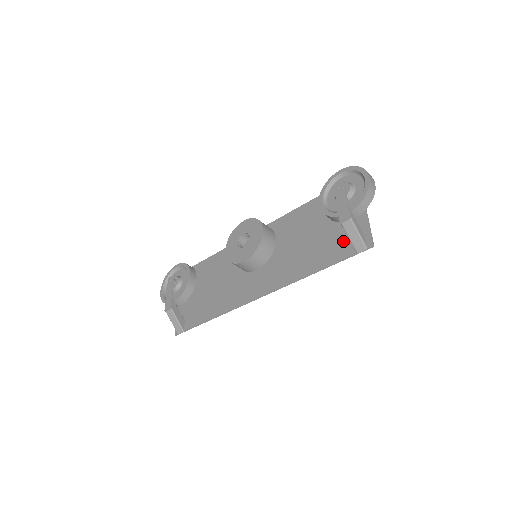
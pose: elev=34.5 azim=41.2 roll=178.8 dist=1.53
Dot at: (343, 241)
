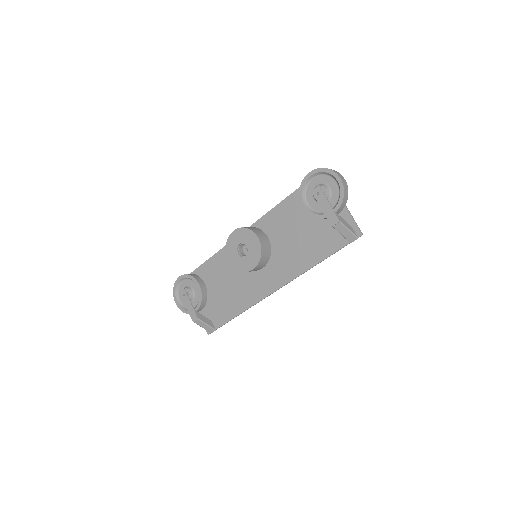
Dot at: (334, 234)
